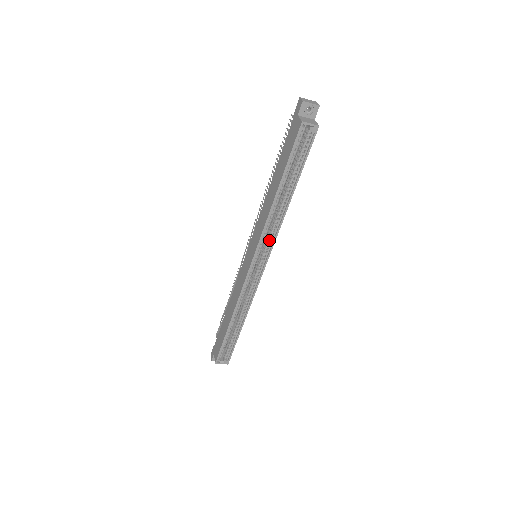
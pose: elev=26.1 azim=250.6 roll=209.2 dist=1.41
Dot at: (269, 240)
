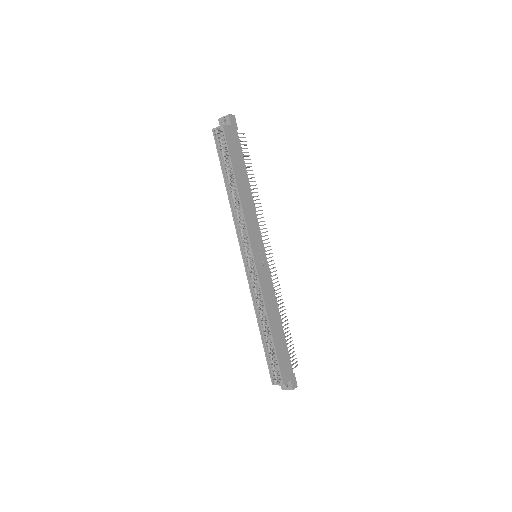
Dot at: (246, 232)
